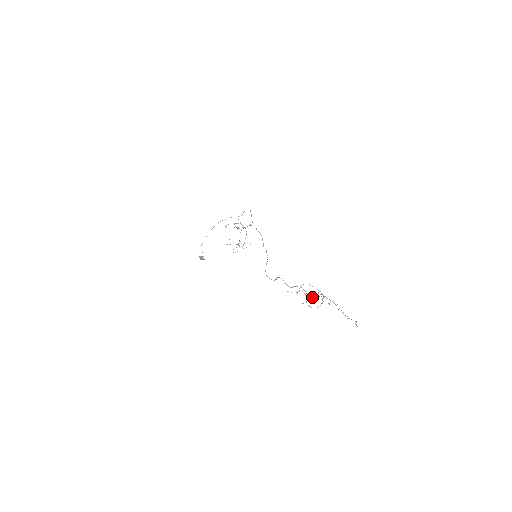
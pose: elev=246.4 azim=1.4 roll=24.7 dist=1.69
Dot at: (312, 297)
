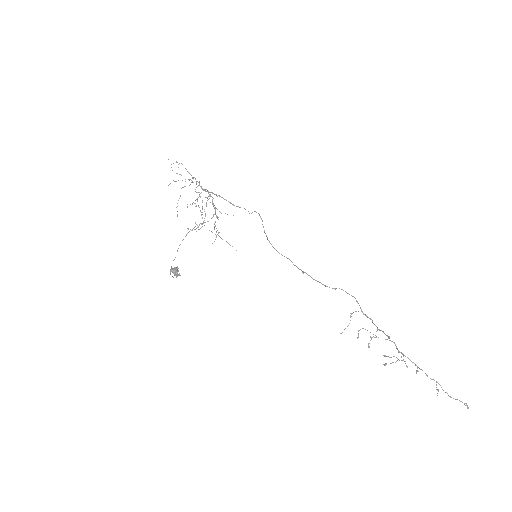
Dot at: (376, 331)
